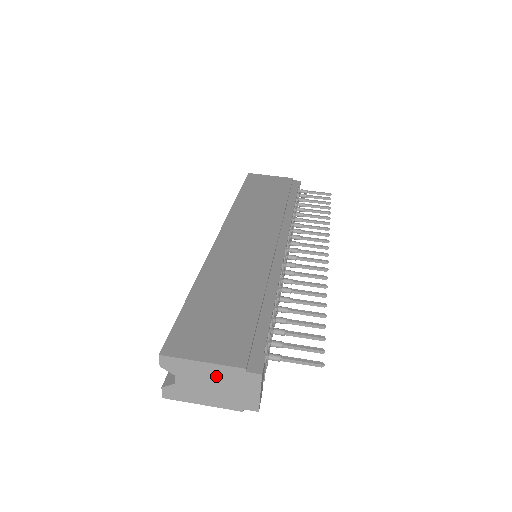
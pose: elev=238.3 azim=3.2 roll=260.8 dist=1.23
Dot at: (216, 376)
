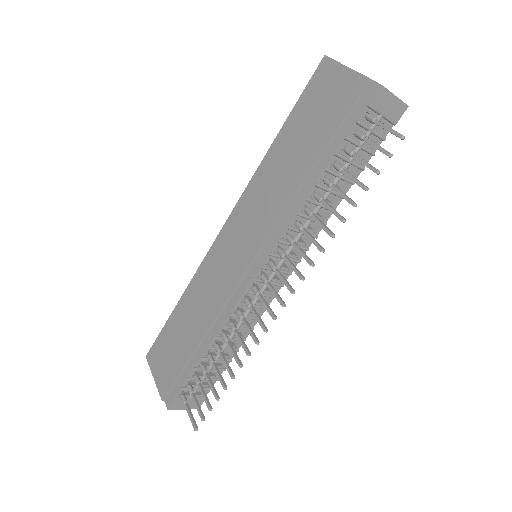
Dot at: occluded
